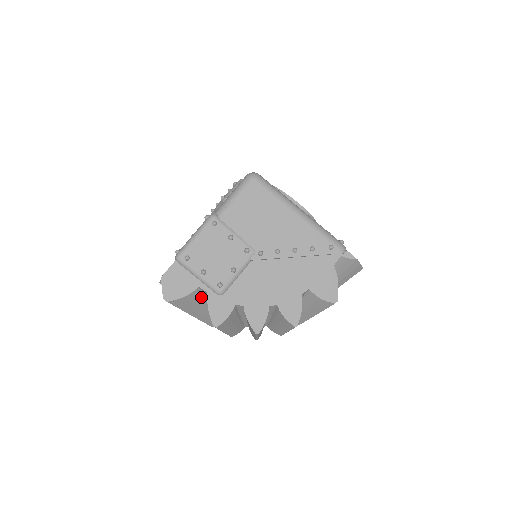
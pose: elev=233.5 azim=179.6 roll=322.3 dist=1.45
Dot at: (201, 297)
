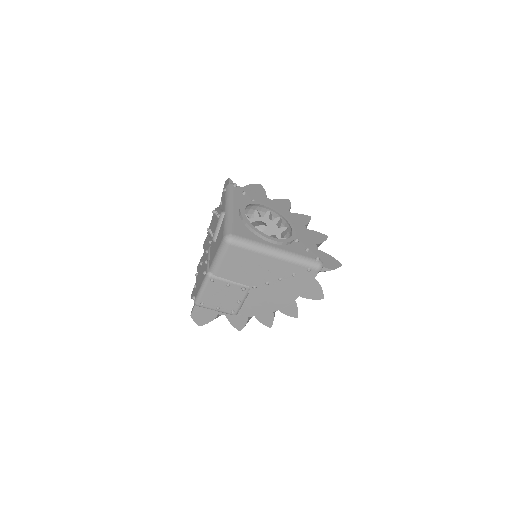
Dot at: occluded
